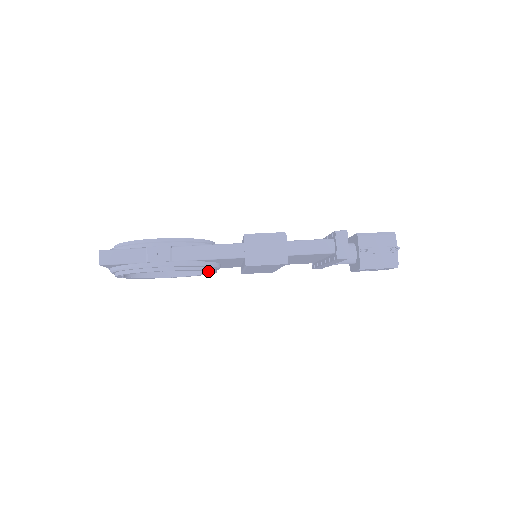
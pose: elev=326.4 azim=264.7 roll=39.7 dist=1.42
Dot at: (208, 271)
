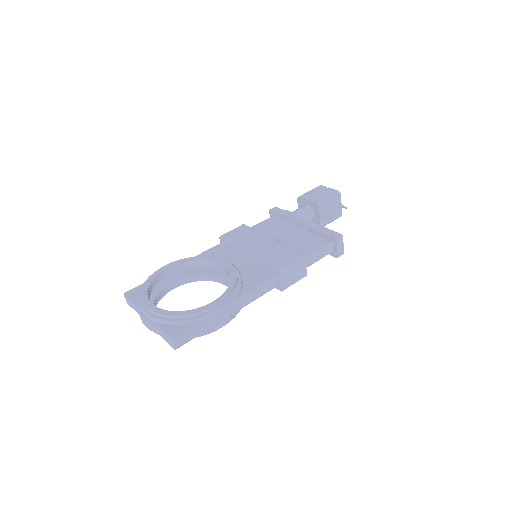
Dot at: occluded
